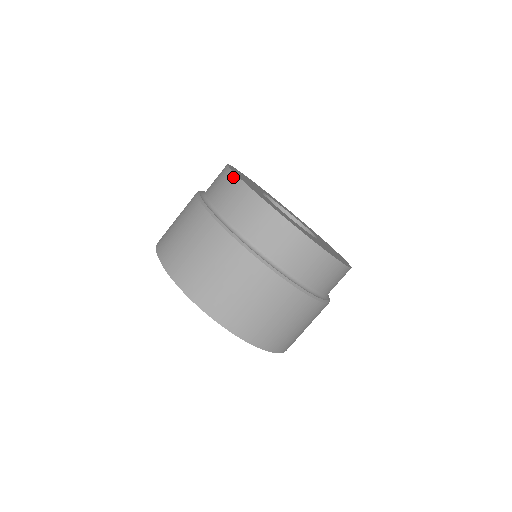
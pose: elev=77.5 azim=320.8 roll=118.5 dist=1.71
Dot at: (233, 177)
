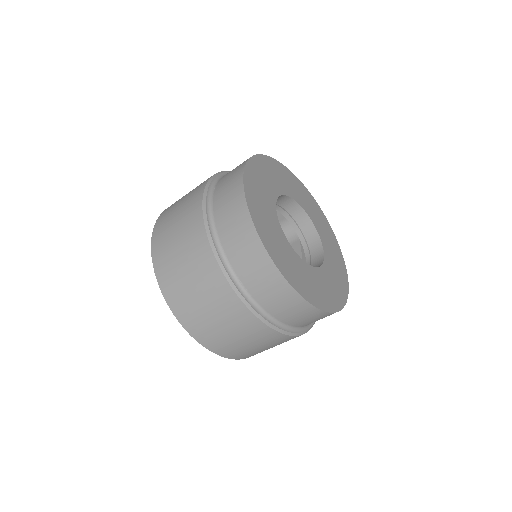
Dot at: (241, 193)
